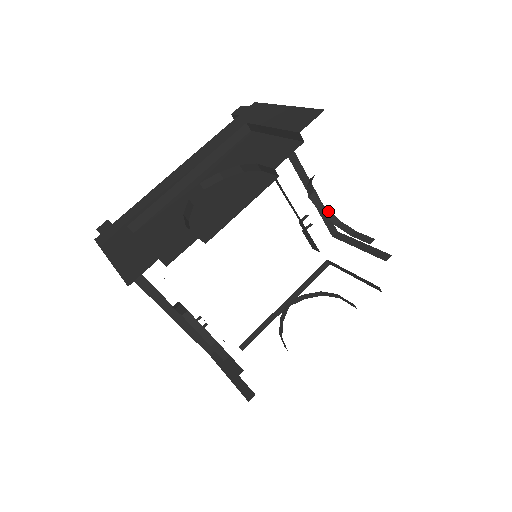
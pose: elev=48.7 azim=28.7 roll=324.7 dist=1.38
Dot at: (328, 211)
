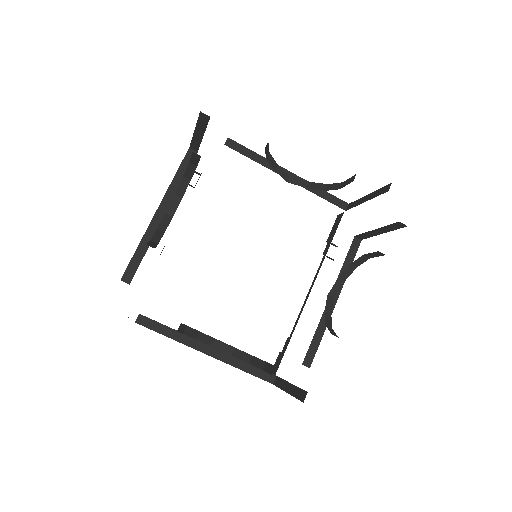
Dot at: (330, 317)
